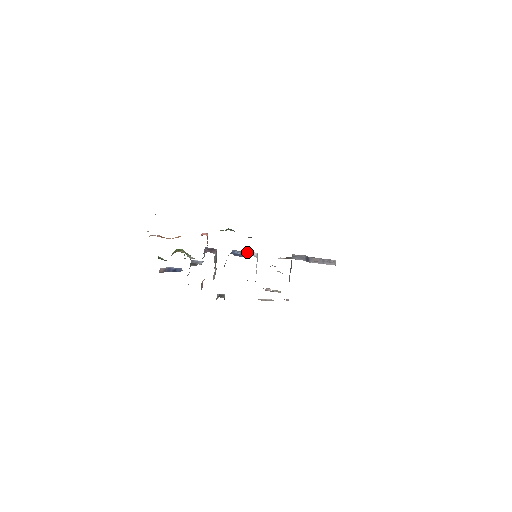
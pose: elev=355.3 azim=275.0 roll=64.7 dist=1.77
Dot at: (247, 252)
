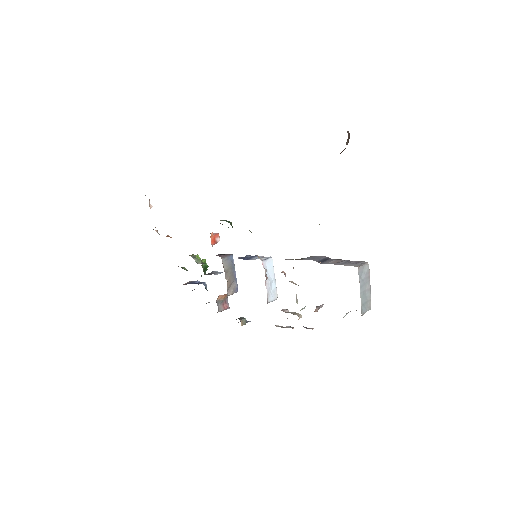
Dot at: (260, 256)
